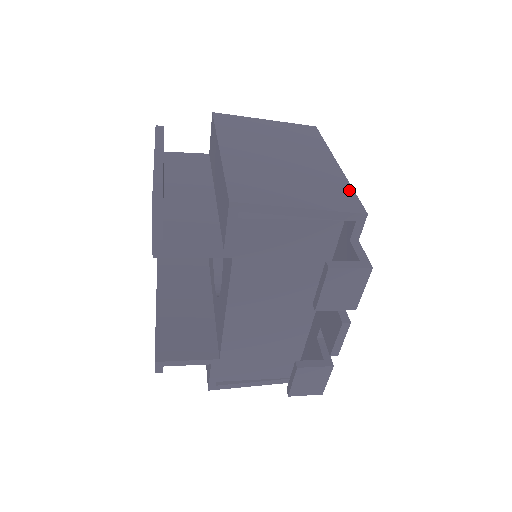
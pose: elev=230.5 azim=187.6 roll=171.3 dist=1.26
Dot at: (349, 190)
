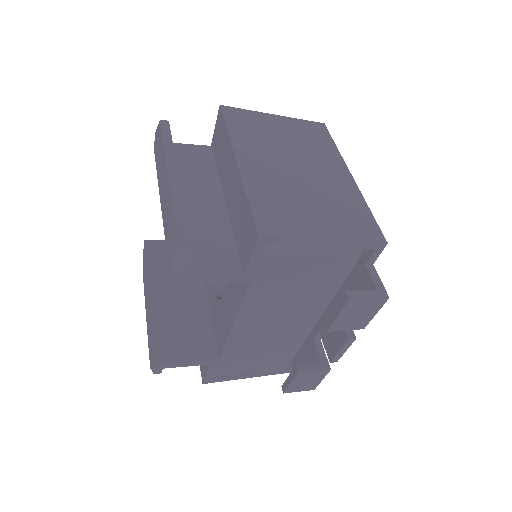
Dot at: (367, 212)
